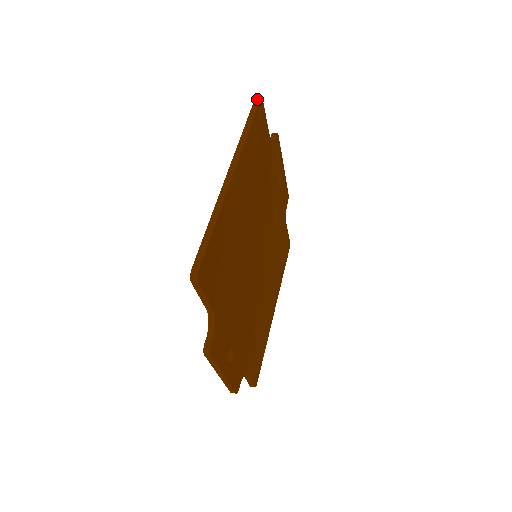
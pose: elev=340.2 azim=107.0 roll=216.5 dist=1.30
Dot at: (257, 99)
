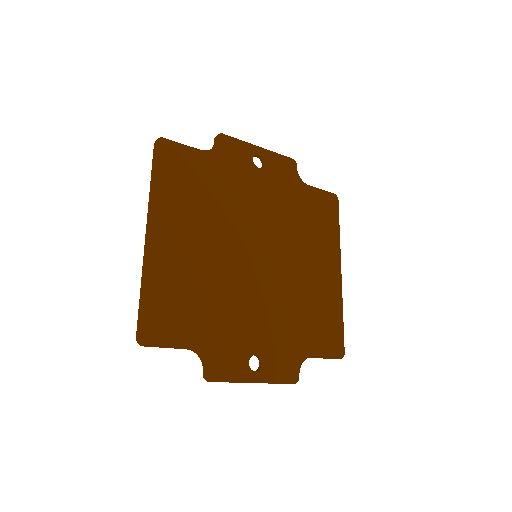
Dot at: (155, 143)
